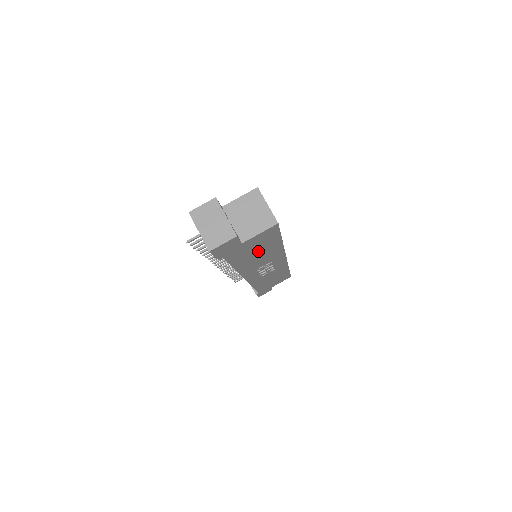
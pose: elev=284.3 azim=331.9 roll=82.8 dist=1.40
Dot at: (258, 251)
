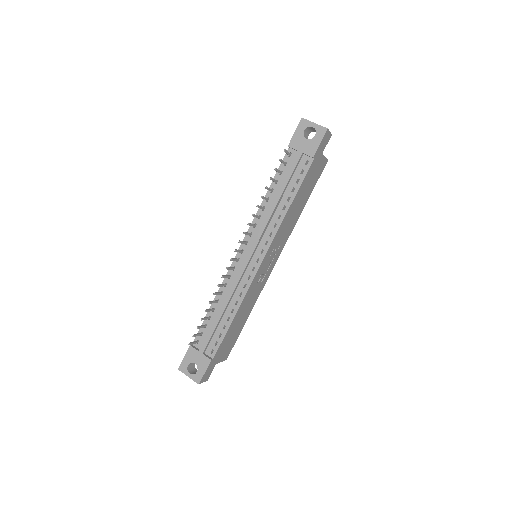
Dot at: (304, 194)
